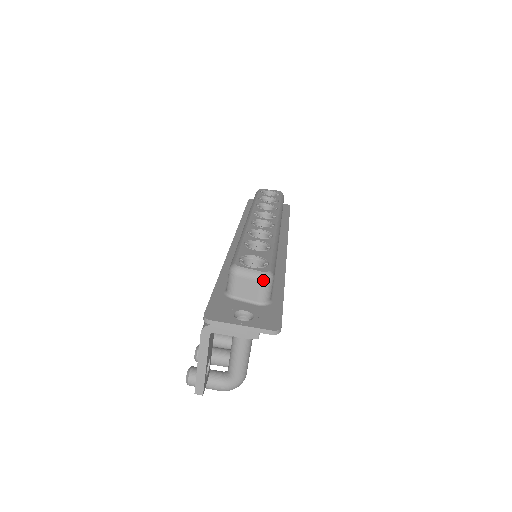
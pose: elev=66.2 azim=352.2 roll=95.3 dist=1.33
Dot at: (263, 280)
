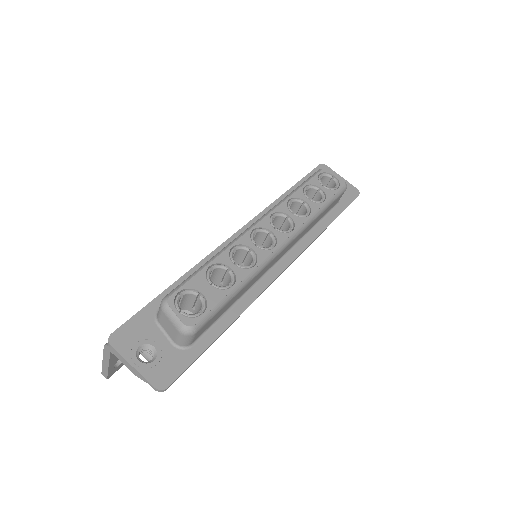
Dot at: (181, 332)
